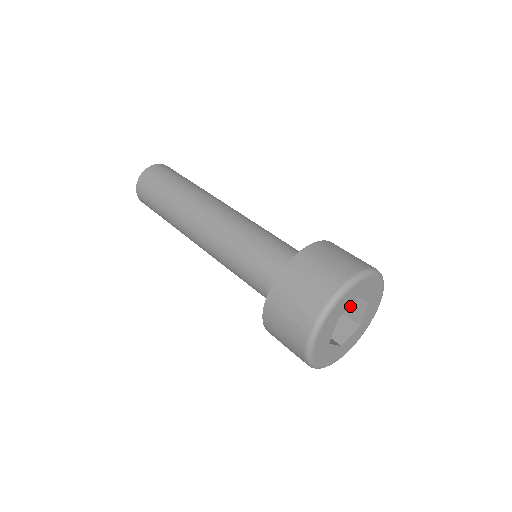
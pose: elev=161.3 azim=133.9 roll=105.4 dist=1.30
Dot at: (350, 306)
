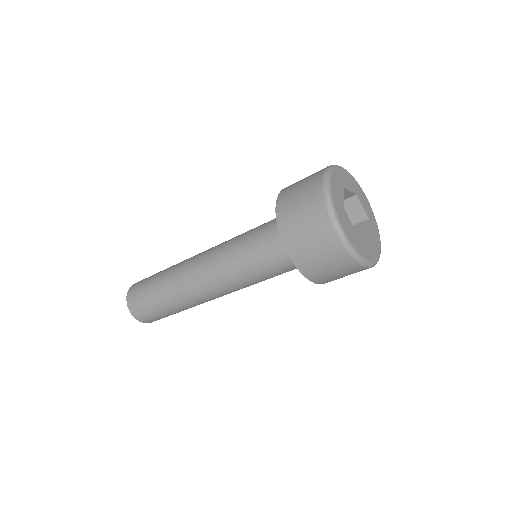
Dot at: (349, 214)
